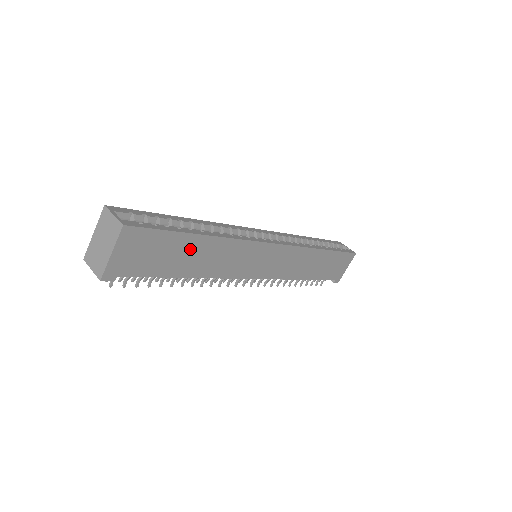
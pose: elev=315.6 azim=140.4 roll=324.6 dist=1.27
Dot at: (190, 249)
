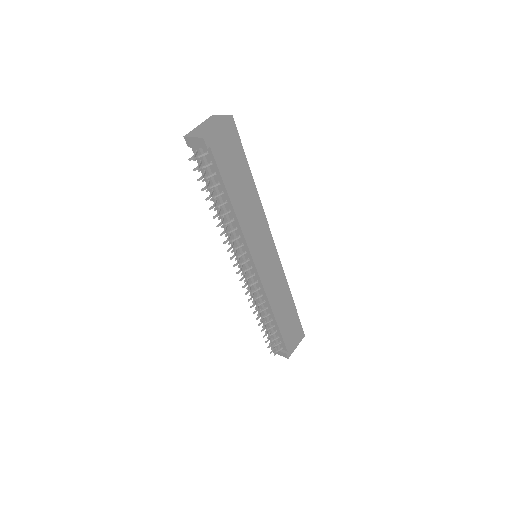
Dot at: (244, 181)
